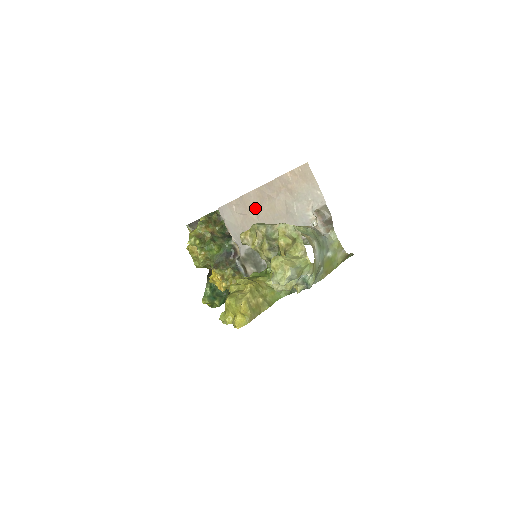
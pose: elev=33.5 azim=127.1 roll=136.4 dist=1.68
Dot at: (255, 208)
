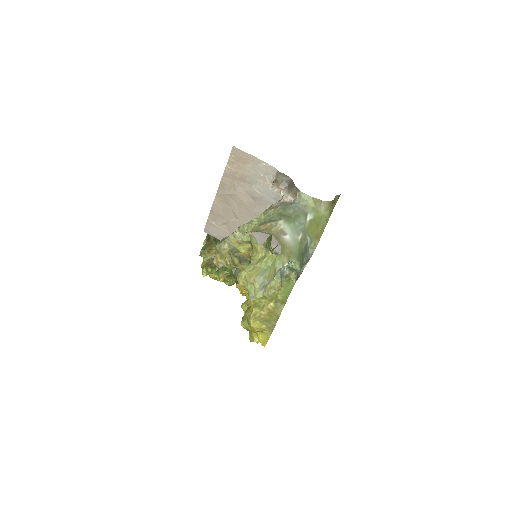
Dot at: (228, 213)
